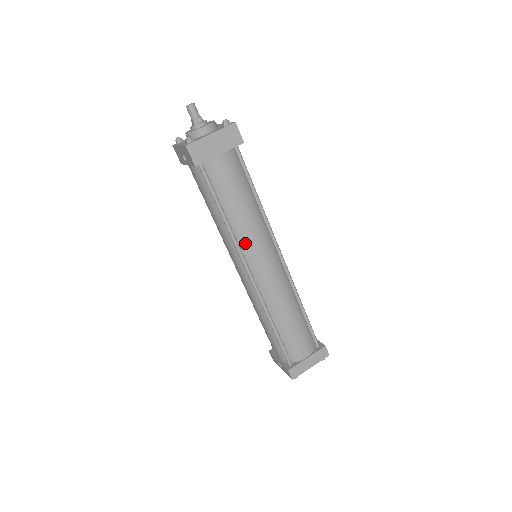
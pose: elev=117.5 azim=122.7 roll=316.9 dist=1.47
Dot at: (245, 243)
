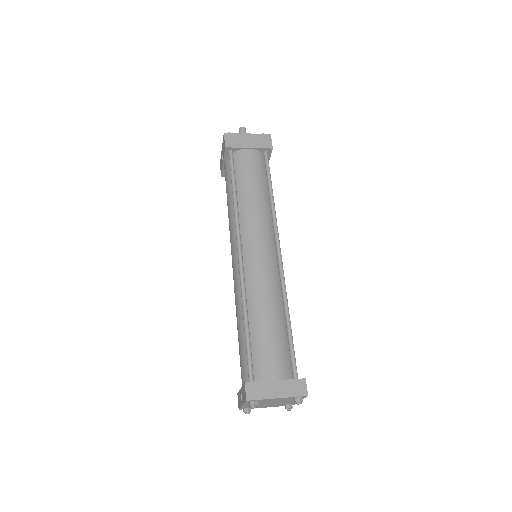
Dot at: (246, 222)
